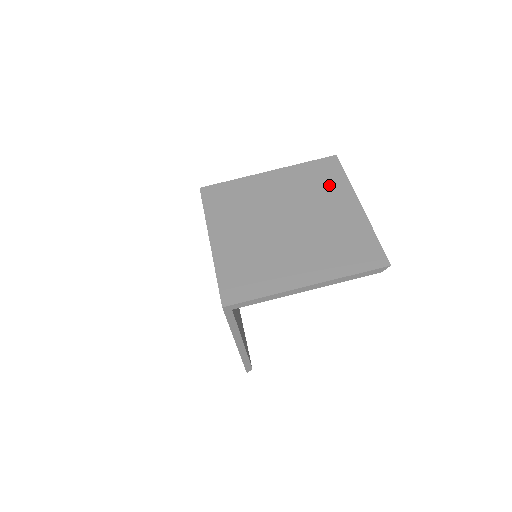
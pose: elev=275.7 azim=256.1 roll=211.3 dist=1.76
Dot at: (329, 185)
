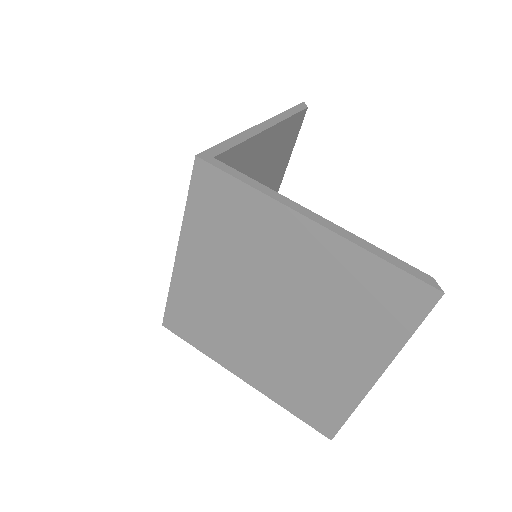
Dot at: occluded
